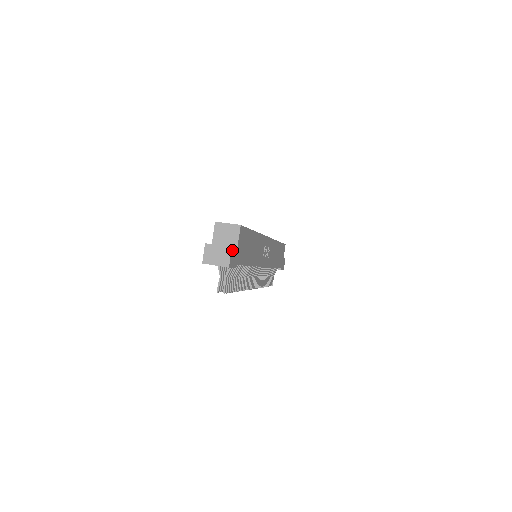
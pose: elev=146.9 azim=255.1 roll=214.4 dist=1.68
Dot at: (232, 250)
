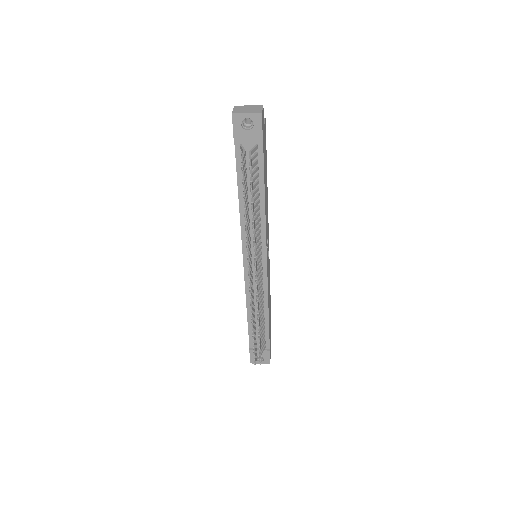
Dot at: (263, 110)
